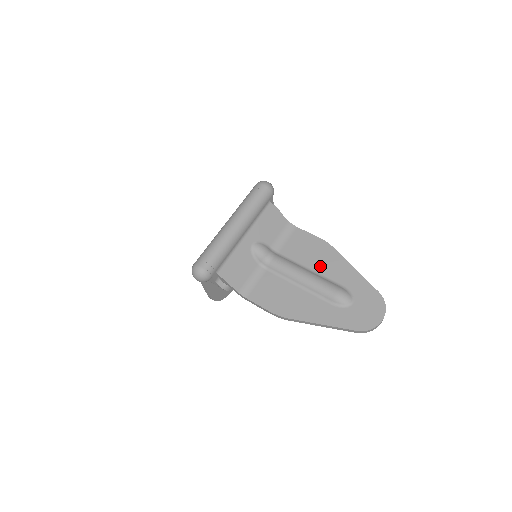
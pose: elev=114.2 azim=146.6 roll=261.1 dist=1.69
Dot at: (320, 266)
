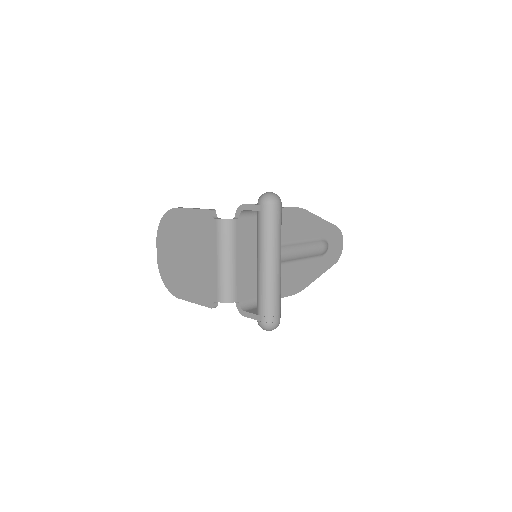
Dot at: (304, 233)
